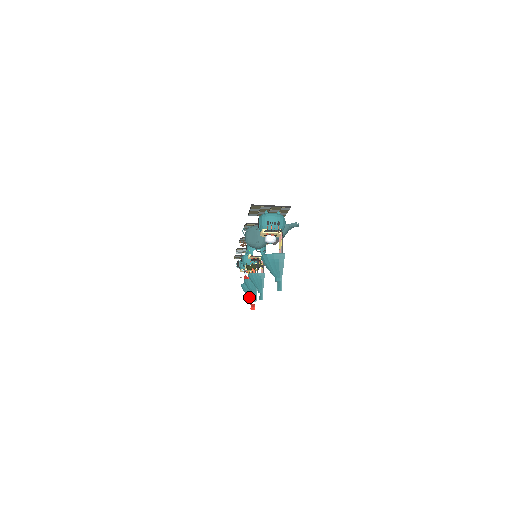
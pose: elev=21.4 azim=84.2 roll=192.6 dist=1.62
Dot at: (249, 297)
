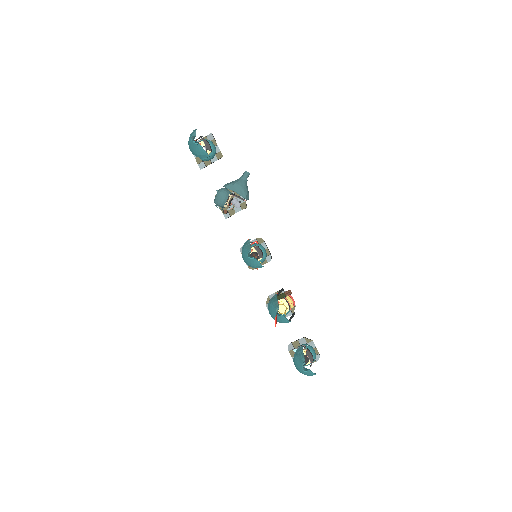
Dot at: (302, 365)
